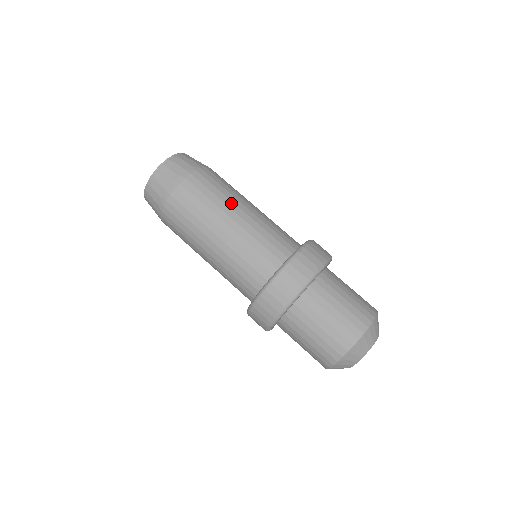
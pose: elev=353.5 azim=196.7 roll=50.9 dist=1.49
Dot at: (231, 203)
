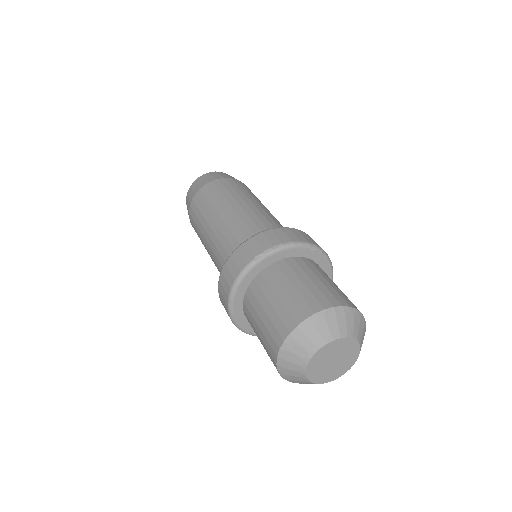
Dot at: (219, 207)
